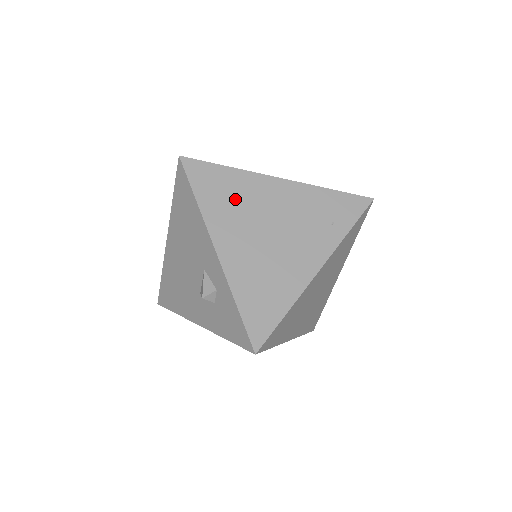
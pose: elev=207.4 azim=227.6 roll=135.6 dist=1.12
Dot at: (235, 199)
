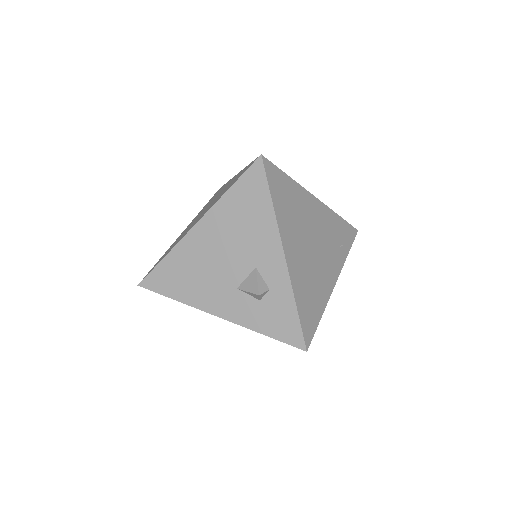
Dot at: (294, 209)
